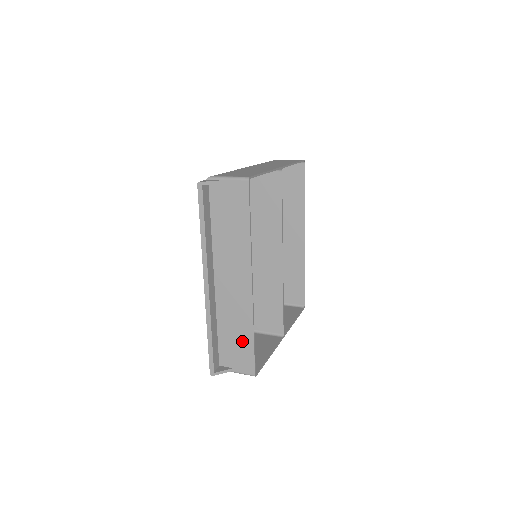
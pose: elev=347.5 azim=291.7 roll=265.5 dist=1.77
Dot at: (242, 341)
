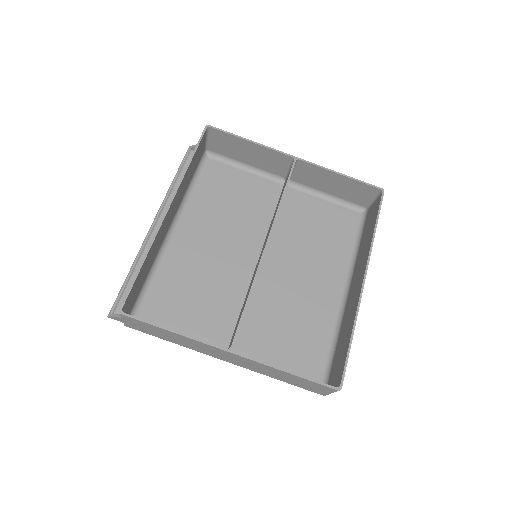
Dot at: occluded
